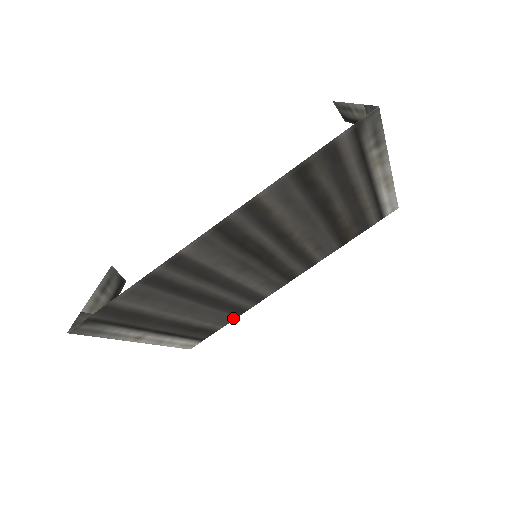
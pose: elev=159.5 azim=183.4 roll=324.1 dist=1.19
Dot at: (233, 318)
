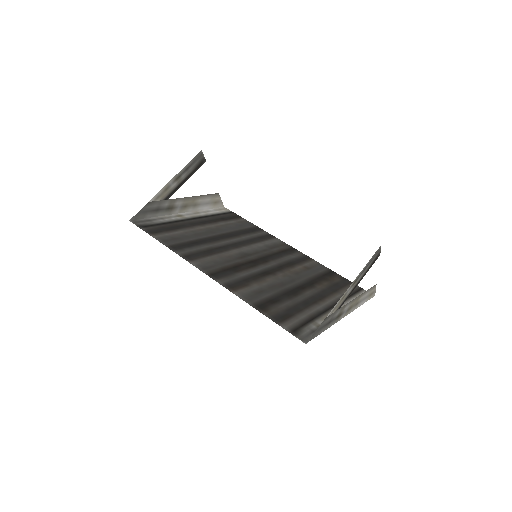
Dot at: (253, 225)
